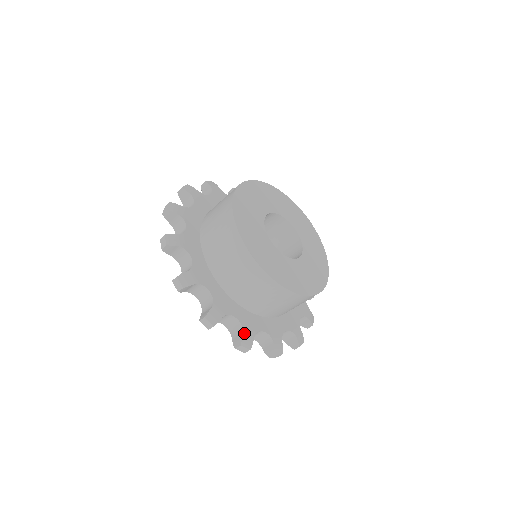
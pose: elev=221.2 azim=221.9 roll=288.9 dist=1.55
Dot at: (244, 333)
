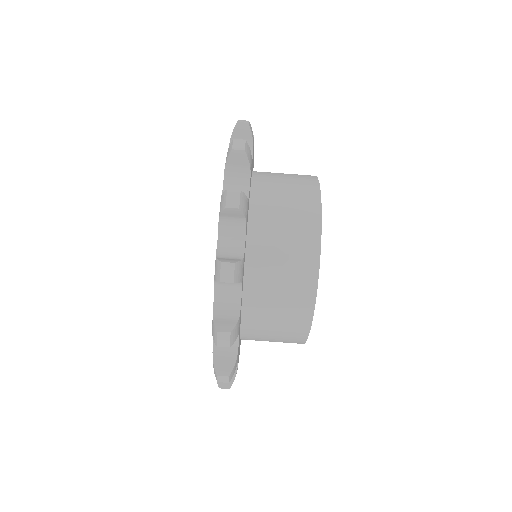
Dot at: (251, 155)
